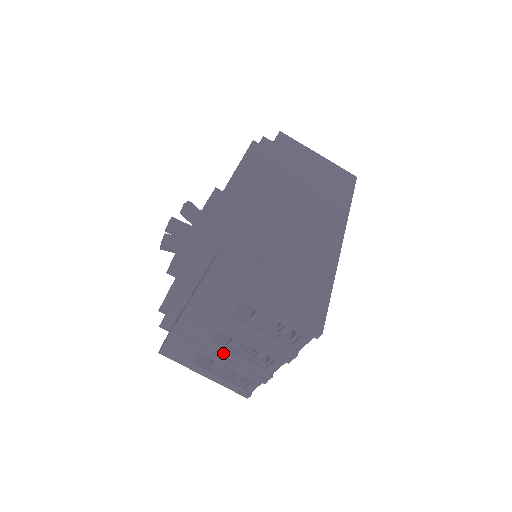
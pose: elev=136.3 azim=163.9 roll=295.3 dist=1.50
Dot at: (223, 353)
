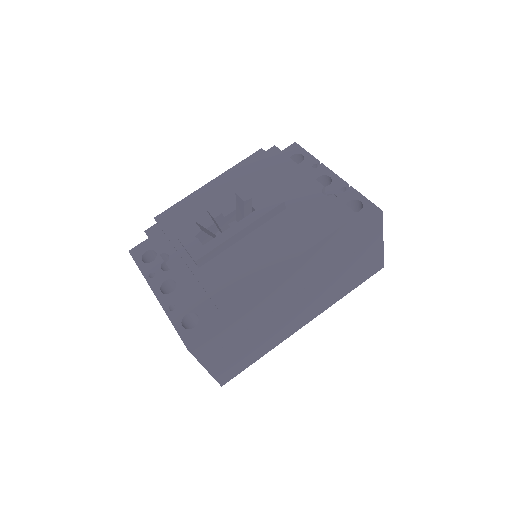
Dot at: occluded
